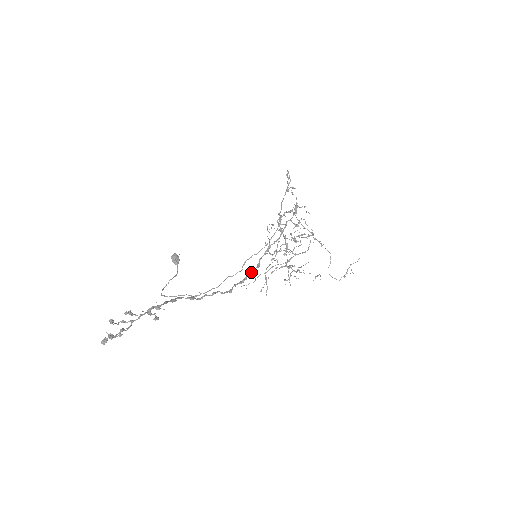
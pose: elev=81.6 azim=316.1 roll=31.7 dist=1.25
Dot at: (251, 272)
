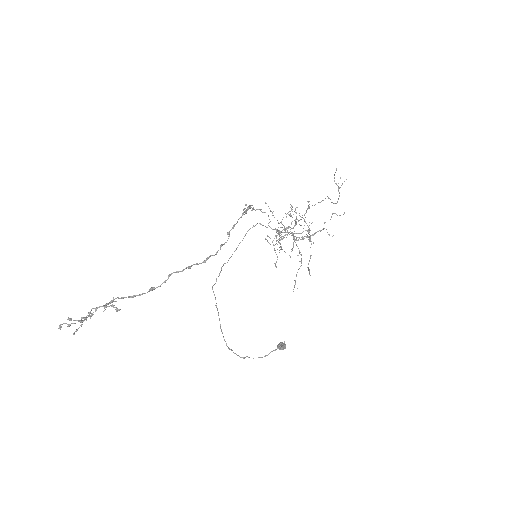
Dot at: (216, 253)
